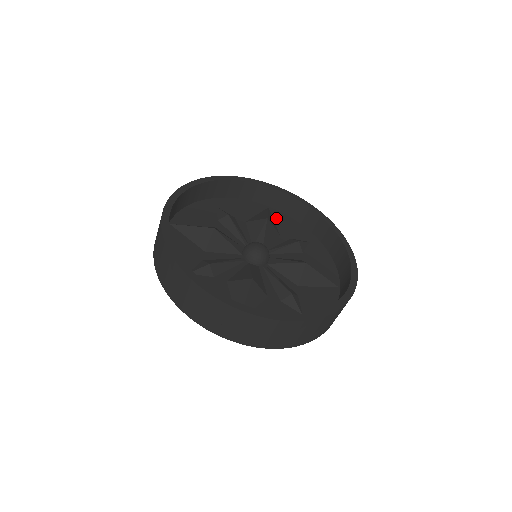
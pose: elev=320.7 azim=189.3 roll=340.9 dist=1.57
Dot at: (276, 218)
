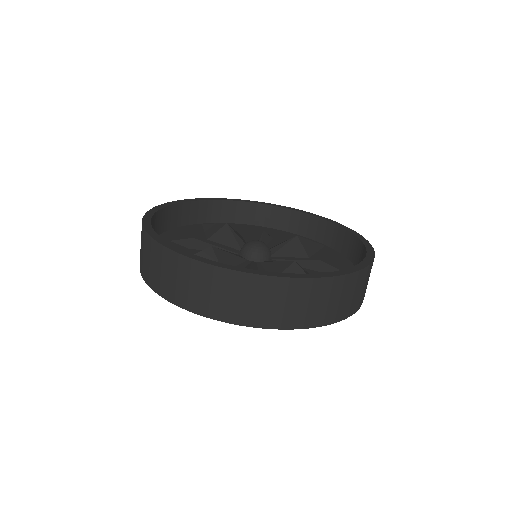
Dot at: (323, 251)
